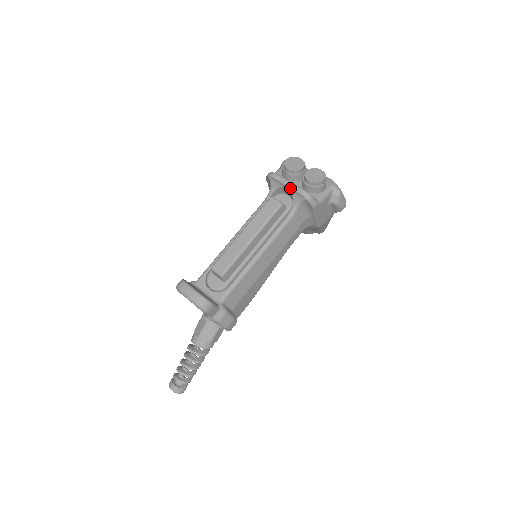
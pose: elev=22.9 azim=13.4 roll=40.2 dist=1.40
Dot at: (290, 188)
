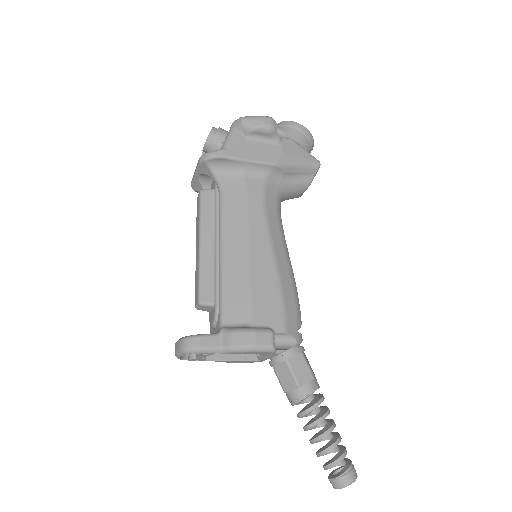
Dot at: (197, 173)
